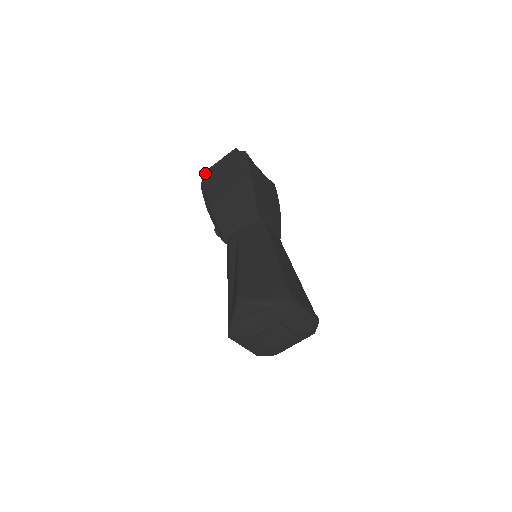
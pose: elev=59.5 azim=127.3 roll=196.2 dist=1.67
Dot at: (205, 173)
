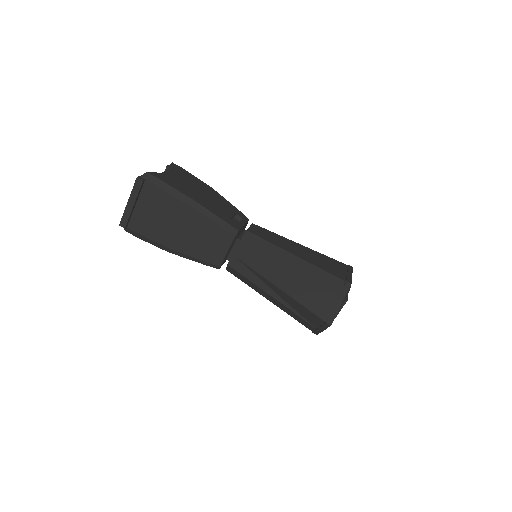
Dot at: (124, 221)
